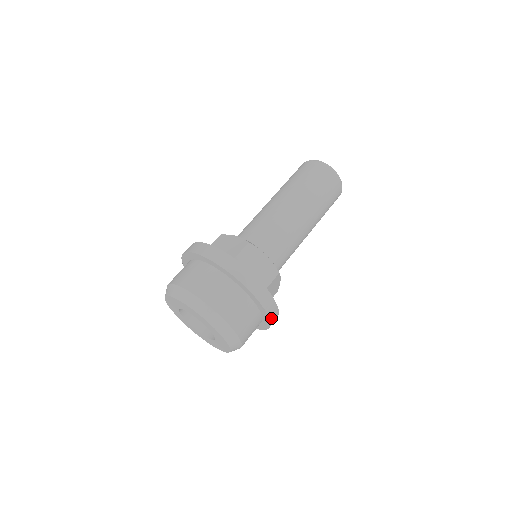
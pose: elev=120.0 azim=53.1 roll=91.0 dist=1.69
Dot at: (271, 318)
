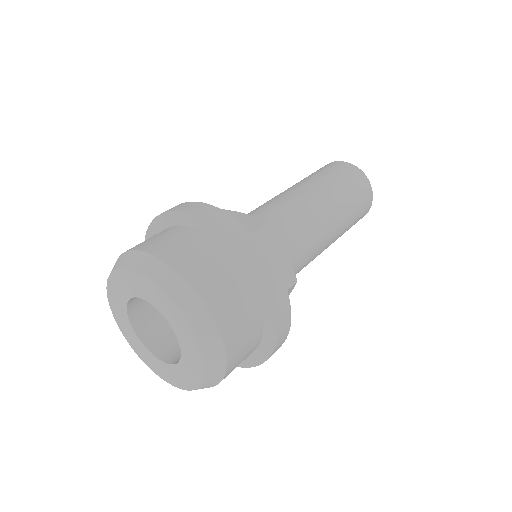
Dot at: (276, 346)
